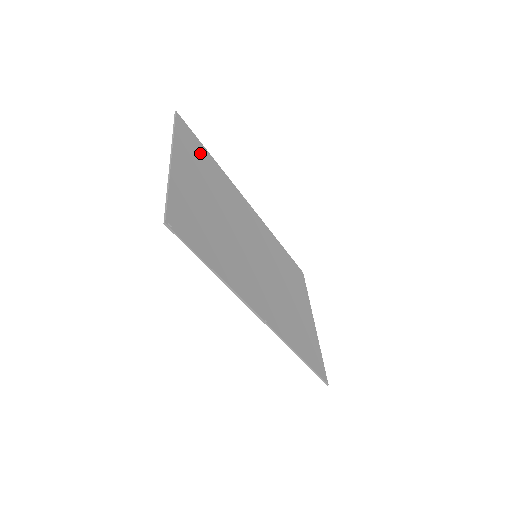
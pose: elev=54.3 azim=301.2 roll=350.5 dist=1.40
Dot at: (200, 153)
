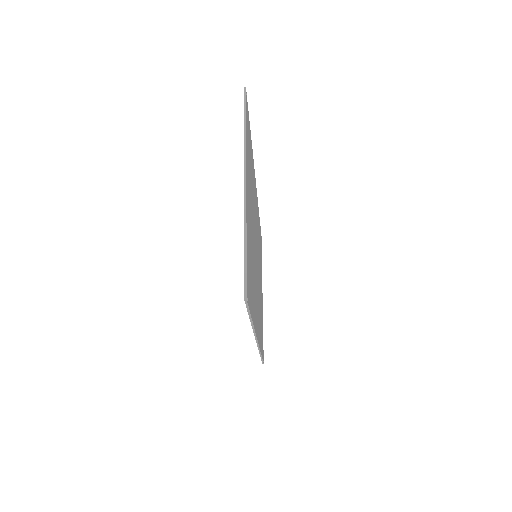
Dot at: (249, 142)
